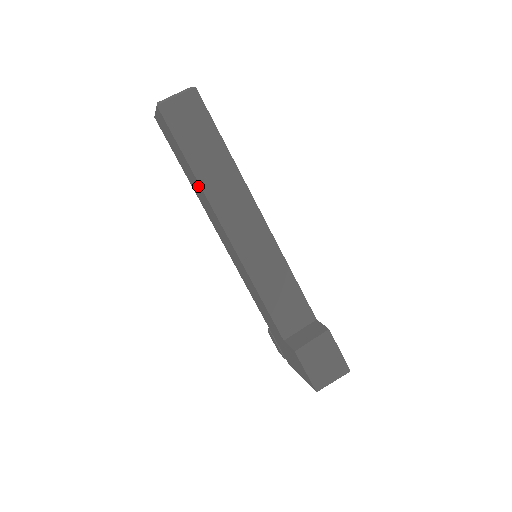
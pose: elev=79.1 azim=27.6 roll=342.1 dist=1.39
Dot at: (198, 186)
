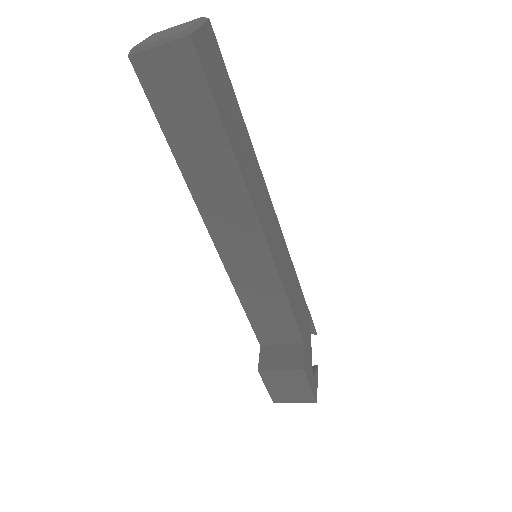
Dot at: occluded
